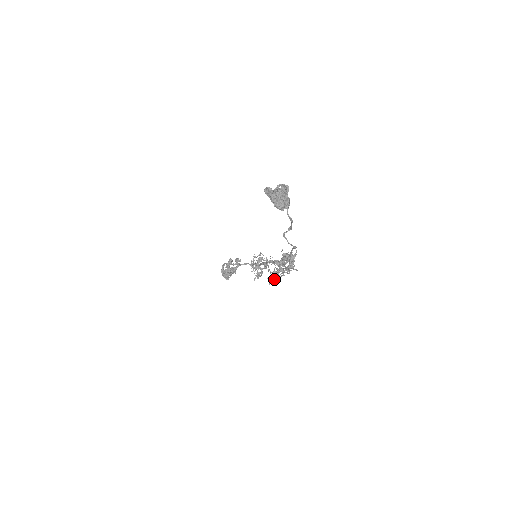
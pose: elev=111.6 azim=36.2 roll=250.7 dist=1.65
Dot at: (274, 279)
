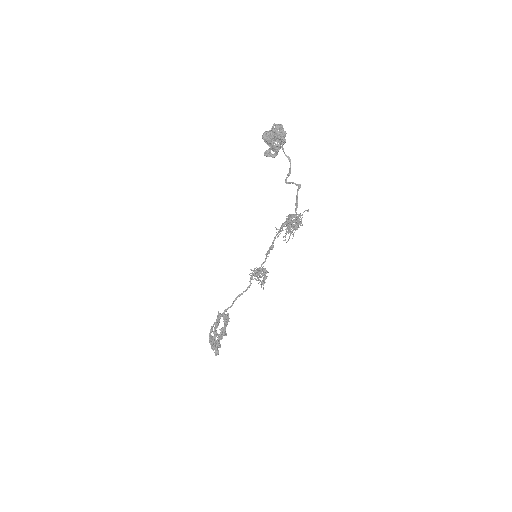
Dot at: (291, 233)
